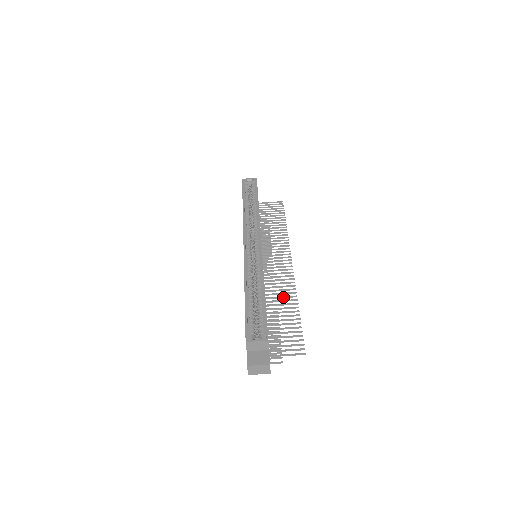
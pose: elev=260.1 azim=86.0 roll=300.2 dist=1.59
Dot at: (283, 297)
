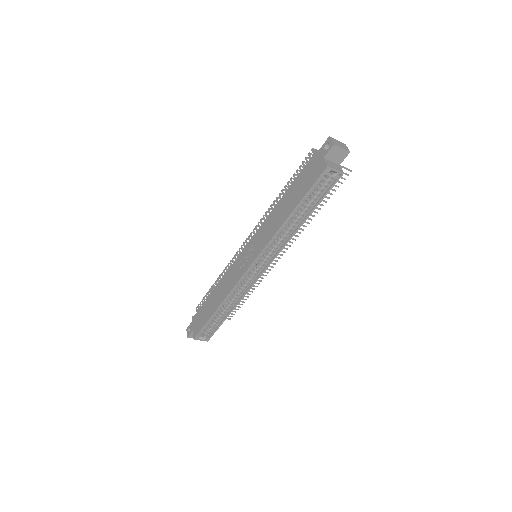
Dot at: occluded
